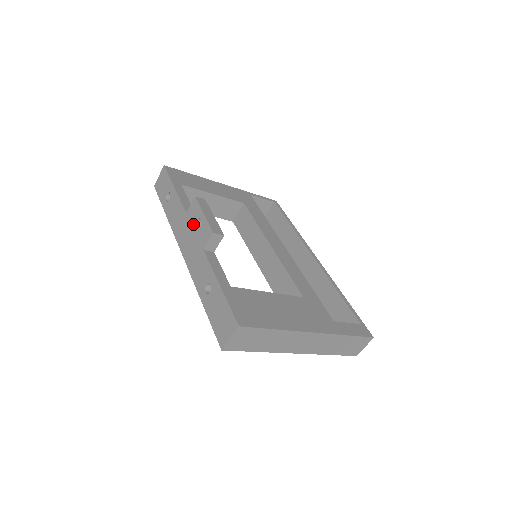
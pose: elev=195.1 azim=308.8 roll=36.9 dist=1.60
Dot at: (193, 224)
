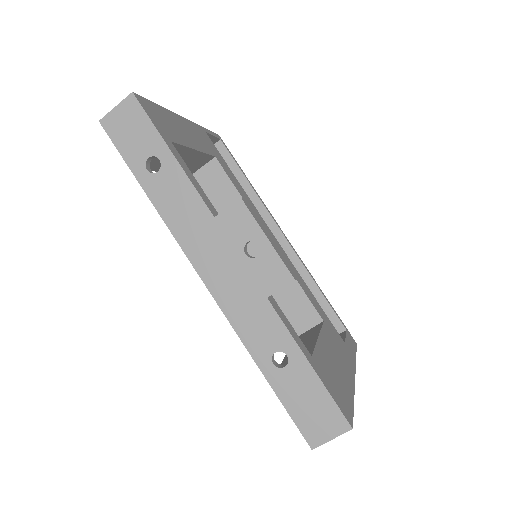
Dot at: (237, 245)
